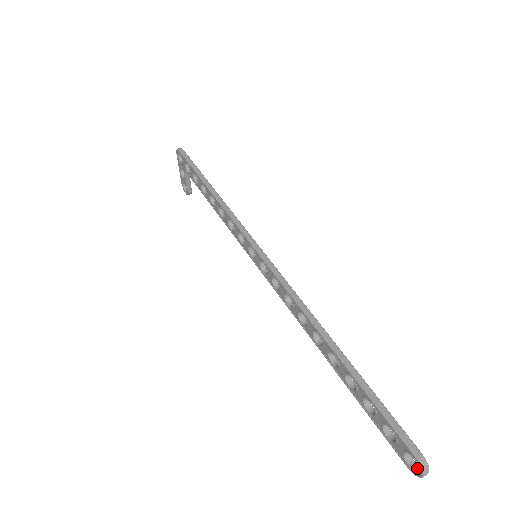
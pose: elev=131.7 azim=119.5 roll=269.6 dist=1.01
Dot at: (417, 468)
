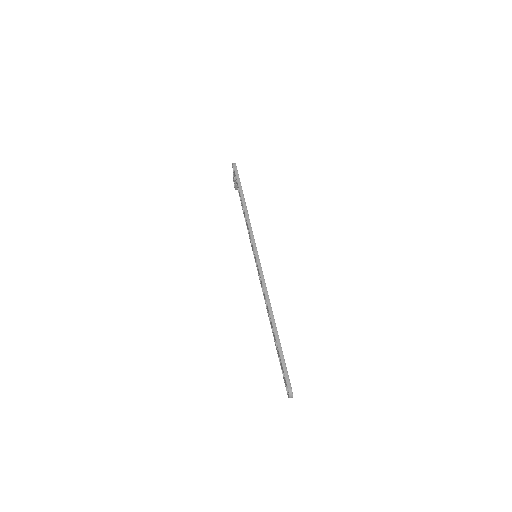
Dot at: occluded
